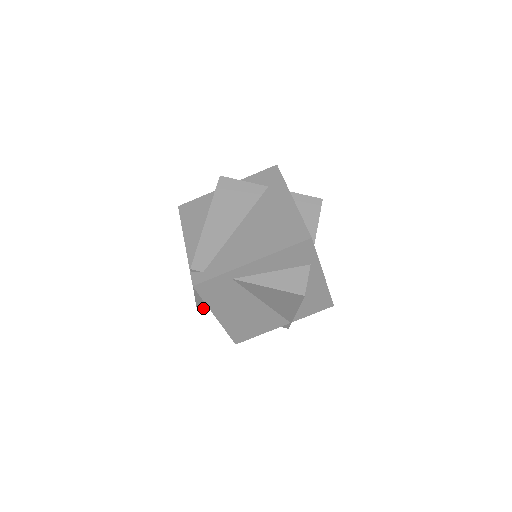
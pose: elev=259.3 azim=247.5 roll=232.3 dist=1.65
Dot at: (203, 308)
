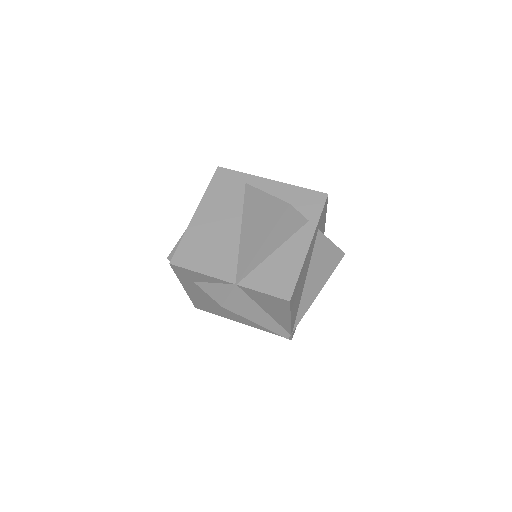
Dot at: occluded
